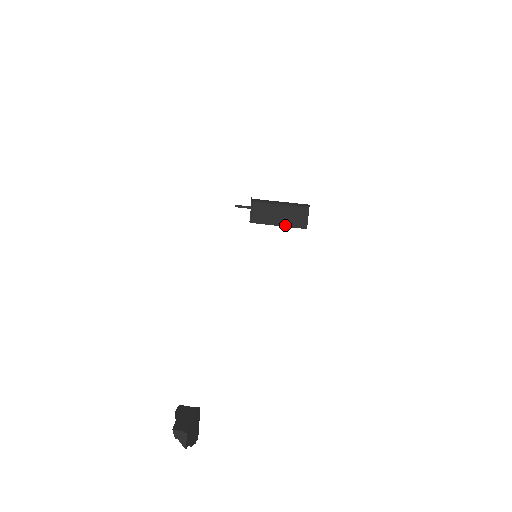
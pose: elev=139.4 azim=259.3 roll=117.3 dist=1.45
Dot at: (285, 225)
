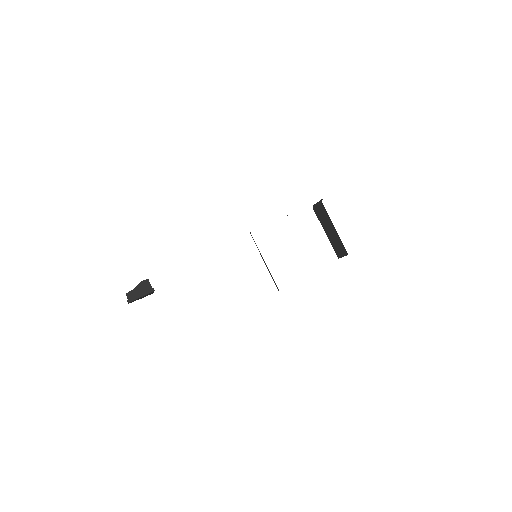
Dot at: (329, 238)
